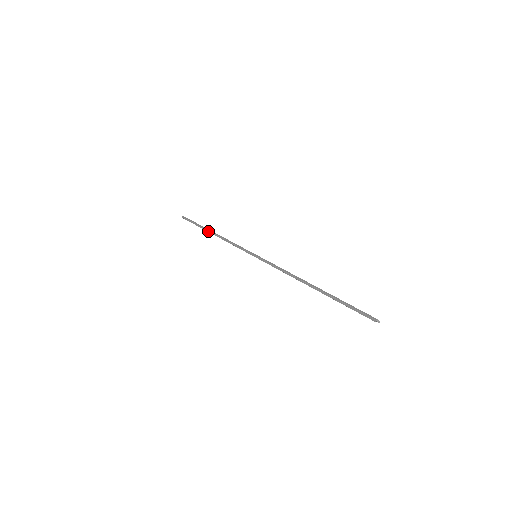
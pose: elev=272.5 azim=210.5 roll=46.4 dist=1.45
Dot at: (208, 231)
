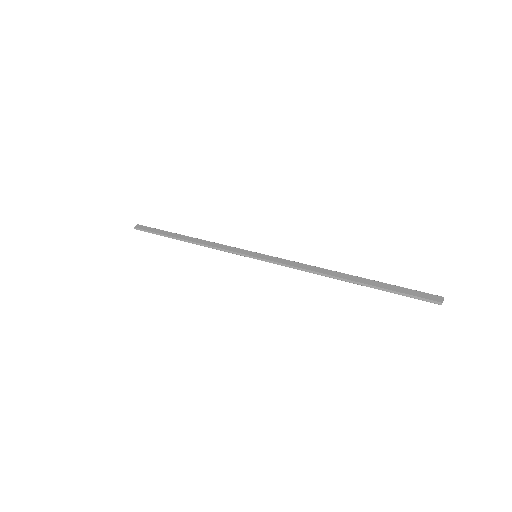
Dot at: occluded
